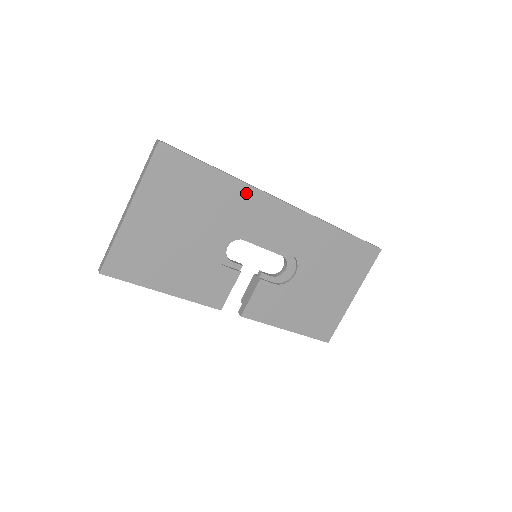
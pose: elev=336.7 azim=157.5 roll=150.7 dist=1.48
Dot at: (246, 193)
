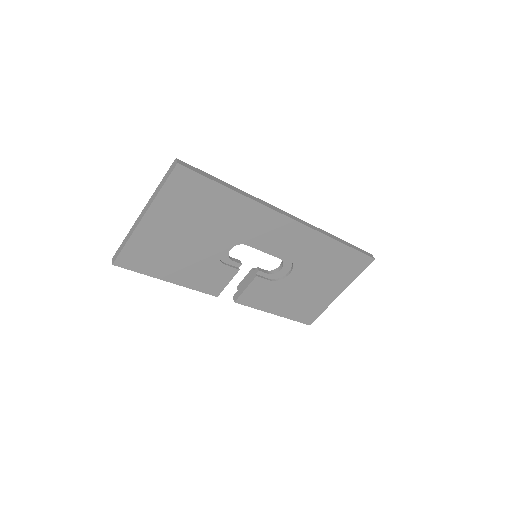
Dot at: (254, 209)
